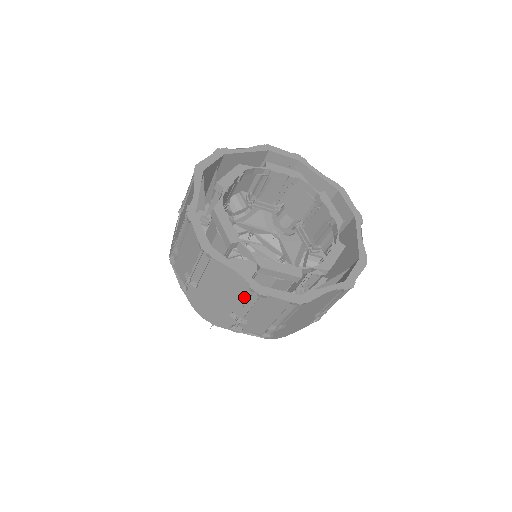
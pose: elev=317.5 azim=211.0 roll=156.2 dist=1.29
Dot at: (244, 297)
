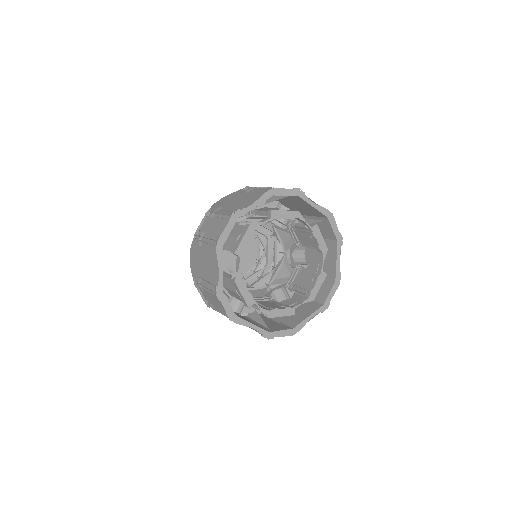
Dot at: (256, 331)
